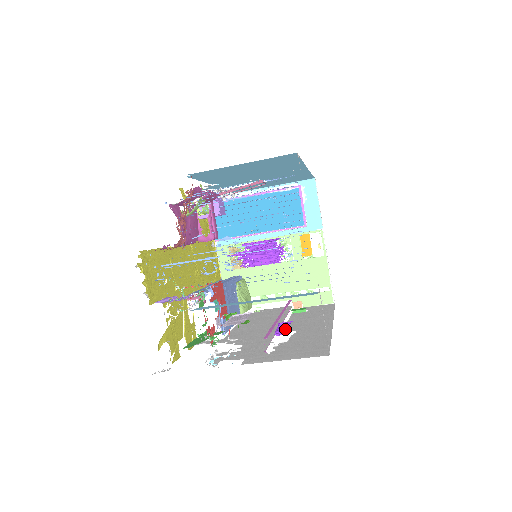
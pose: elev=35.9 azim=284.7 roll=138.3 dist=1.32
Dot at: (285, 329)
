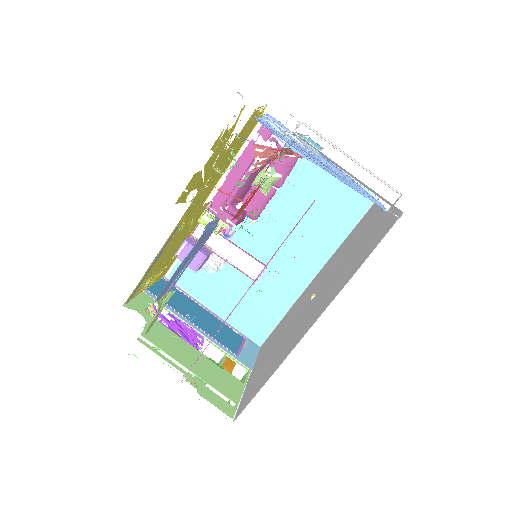
Dot at: occluded
